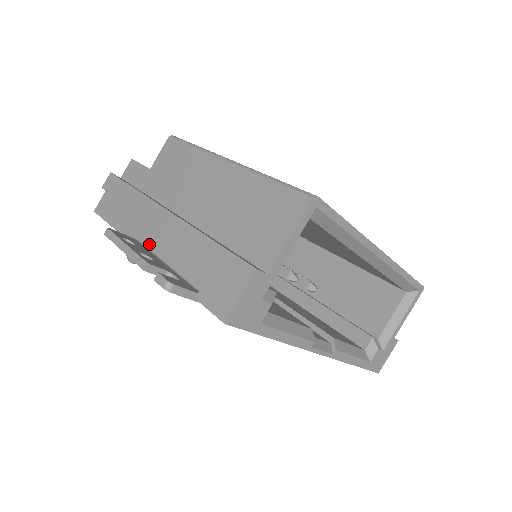
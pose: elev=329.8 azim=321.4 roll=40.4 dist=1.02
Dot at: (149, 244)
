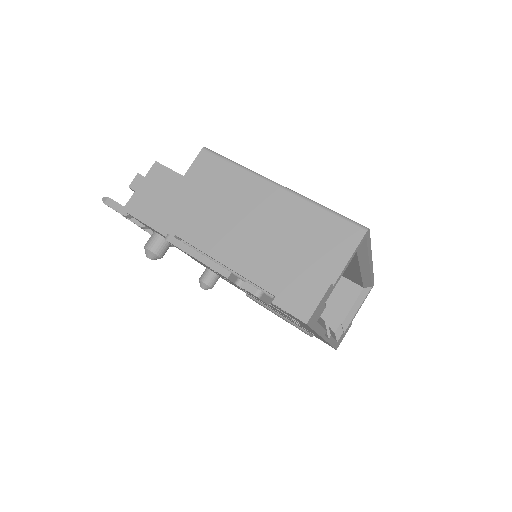
Dot at: (208, 251)
